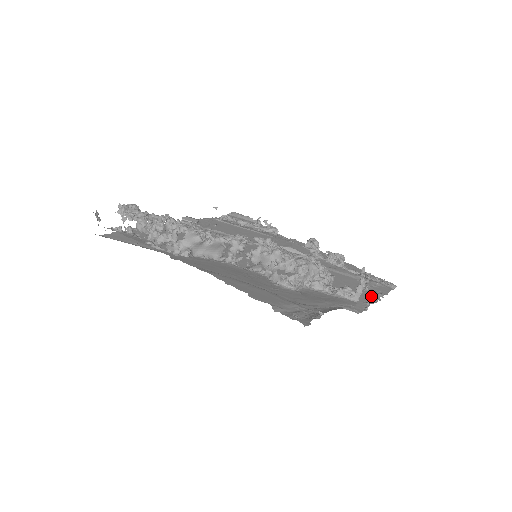
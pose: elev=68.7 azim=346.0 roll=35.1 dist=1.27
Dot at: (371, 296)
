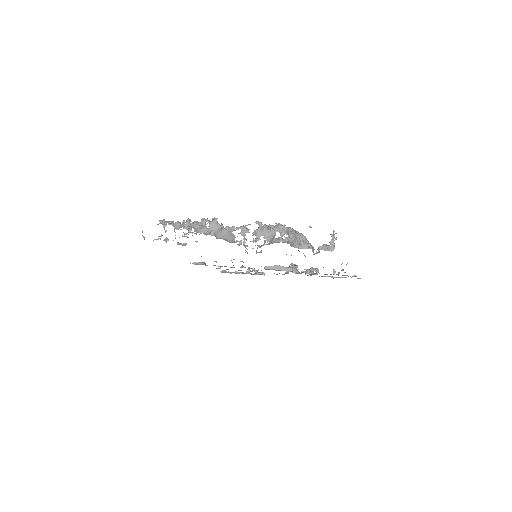
Dot at: occluded
